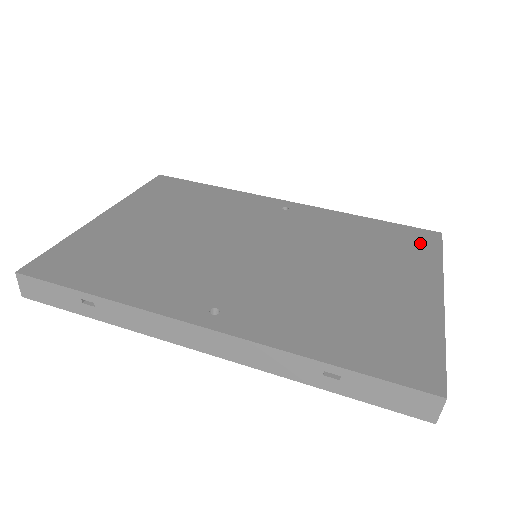
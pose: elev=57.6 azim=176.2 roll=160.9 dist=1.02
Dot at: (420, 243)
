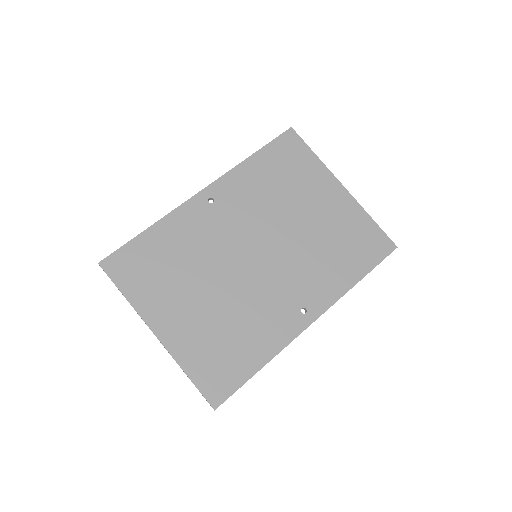
Dot at: (296, 152)
